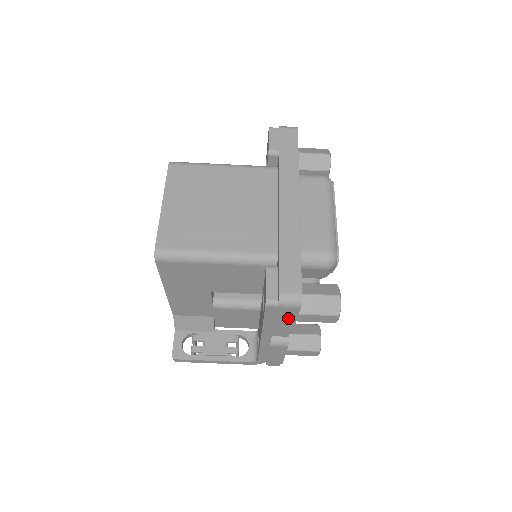
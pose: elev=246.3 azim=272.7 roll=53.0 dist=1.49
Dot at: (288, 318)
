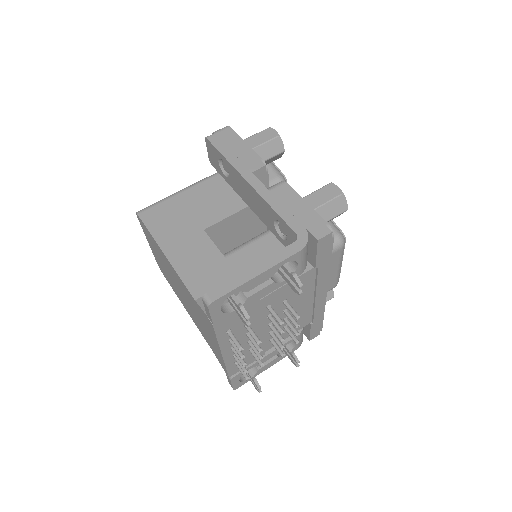
Dot at: (236, 142)
